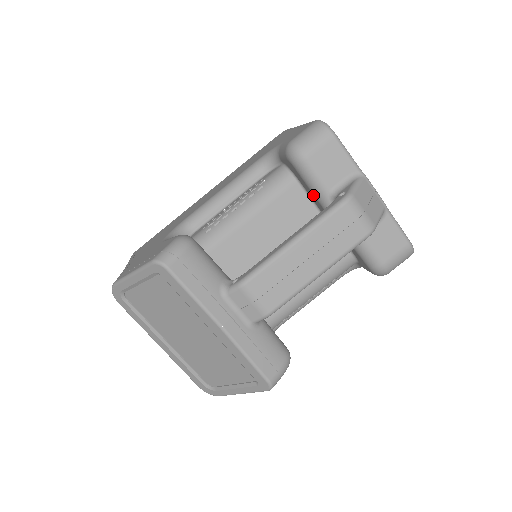
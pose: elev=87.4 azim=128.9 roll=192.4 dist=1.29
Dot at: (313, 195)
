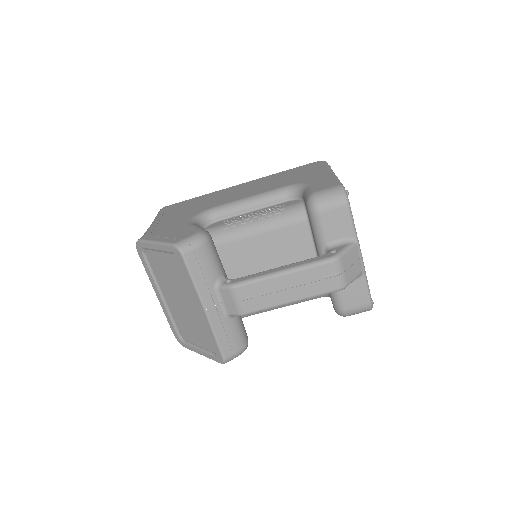
Dot at: (314, 239)
